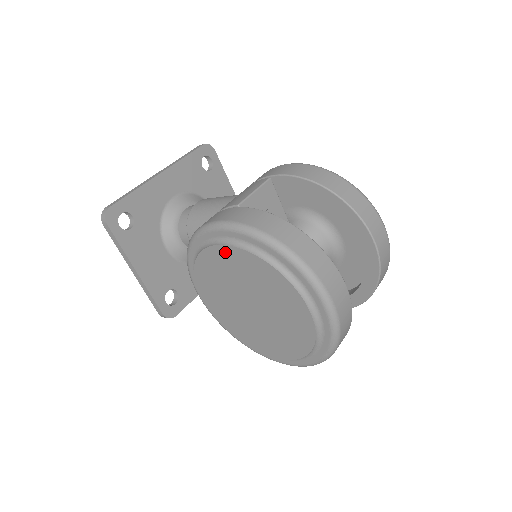
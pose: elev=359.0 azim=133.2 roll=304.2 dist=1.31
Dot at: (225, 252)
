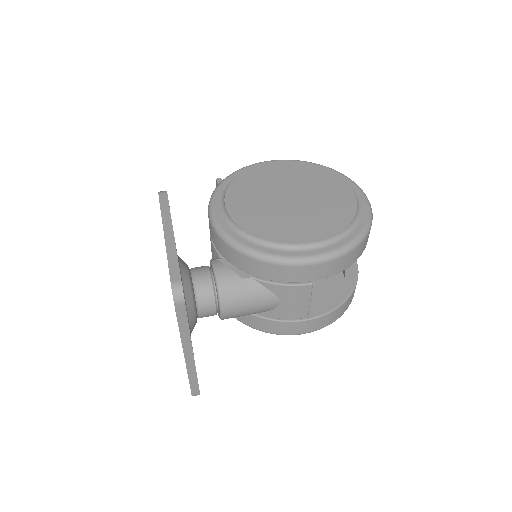
Dot at: occluded
